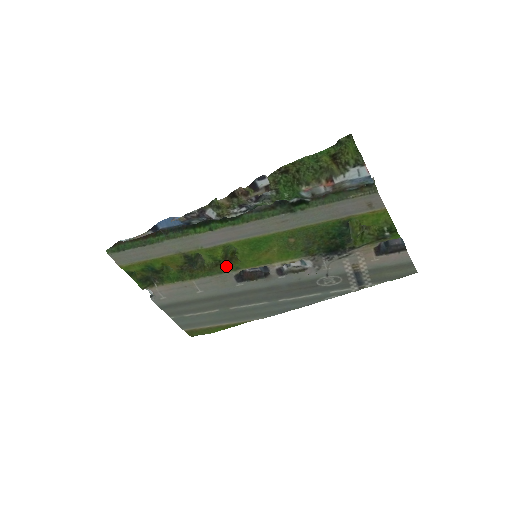
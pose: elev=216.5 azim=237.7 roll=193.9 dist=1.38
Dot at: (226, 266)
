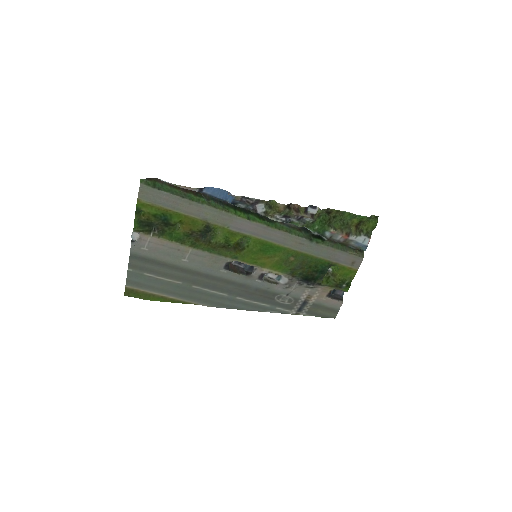
Dot at: (229, 251)
